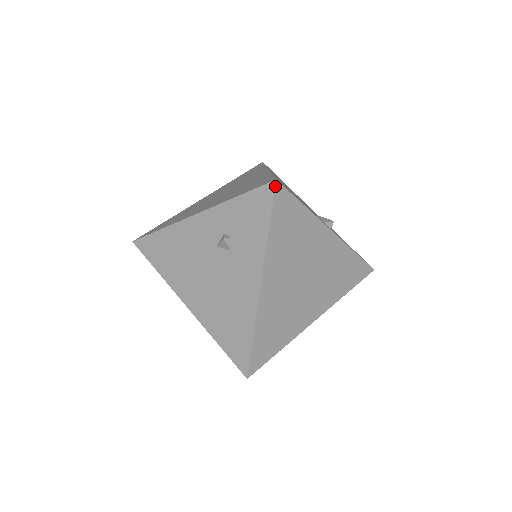
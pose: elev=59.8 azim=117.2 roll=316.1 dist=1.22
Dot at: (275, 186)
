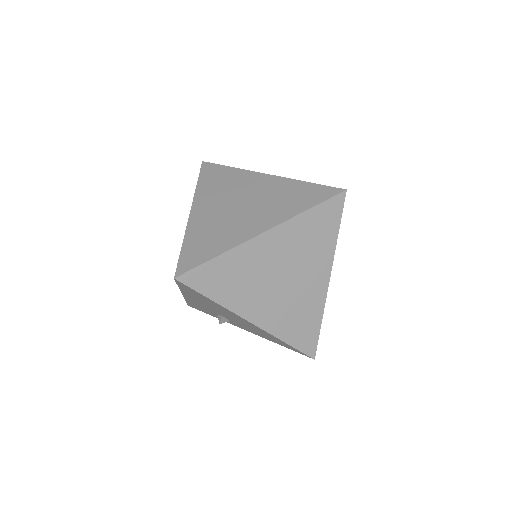
Dot at: (202, 164)
